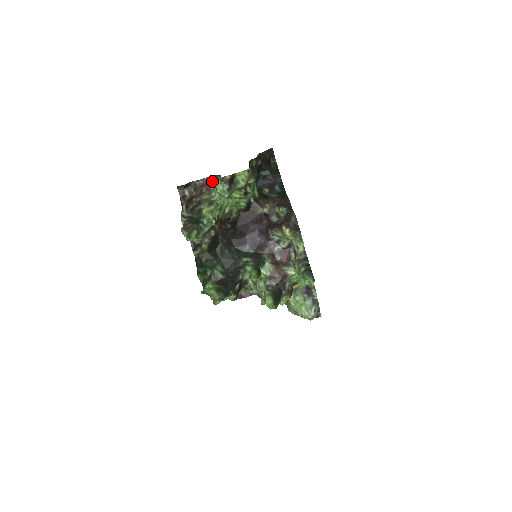
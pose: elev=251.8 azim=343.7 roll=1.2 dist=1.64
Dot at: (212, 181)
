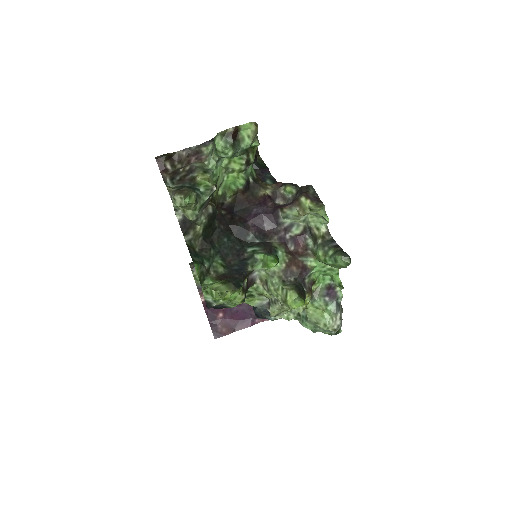
Dot at: (203, 149)
